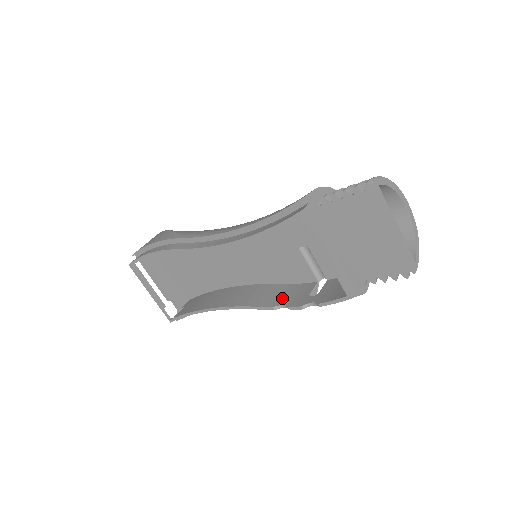
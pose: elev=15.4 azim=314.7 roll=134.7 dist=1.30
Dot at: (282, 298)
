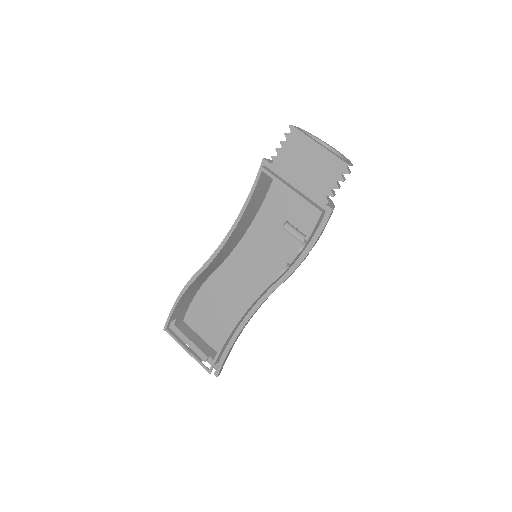
Dot at: occluded
